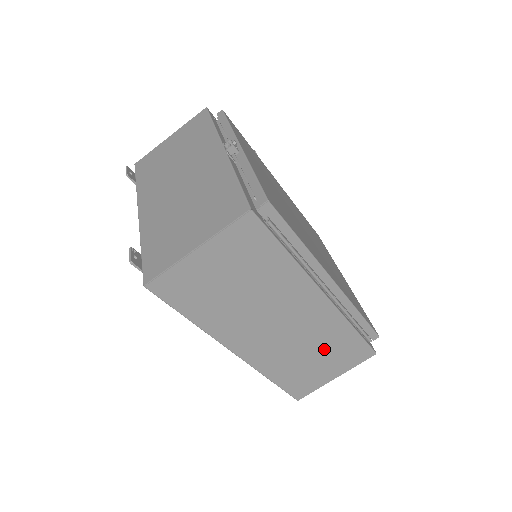
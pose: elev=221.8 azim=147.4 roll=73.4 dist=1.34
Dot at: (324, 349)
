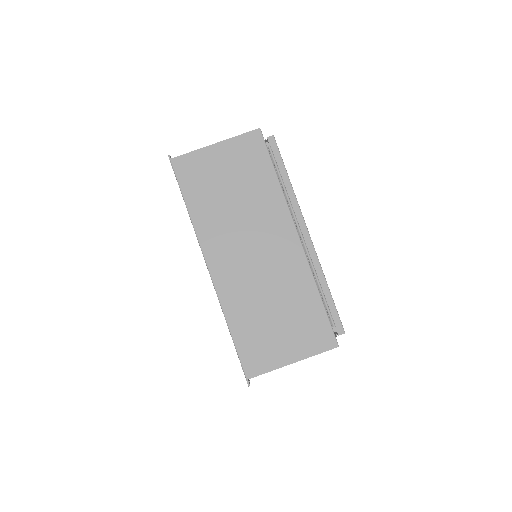
Dot at: (287, 307)
